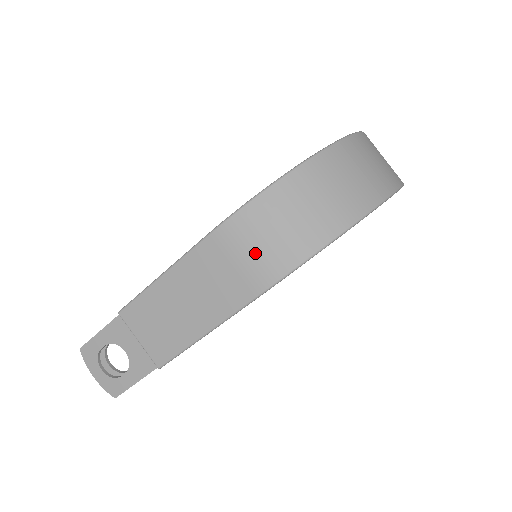
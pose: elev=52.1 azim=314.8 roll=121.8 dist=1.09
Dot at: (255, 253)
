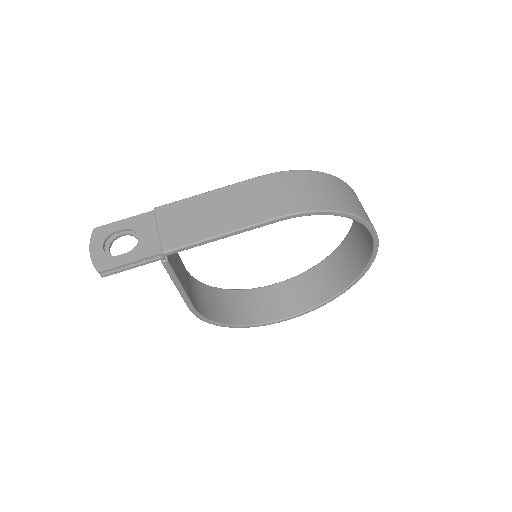
Dot at: (290, 193)
